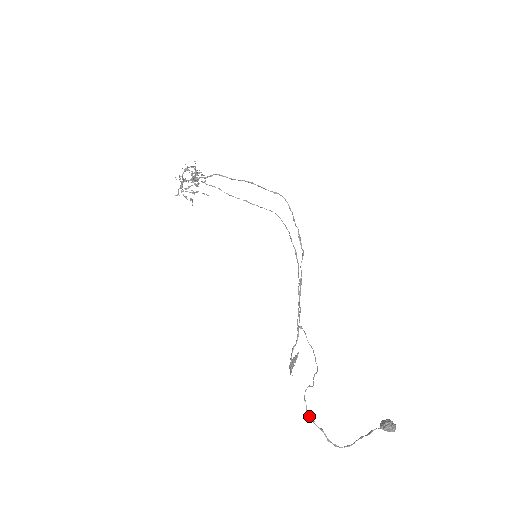
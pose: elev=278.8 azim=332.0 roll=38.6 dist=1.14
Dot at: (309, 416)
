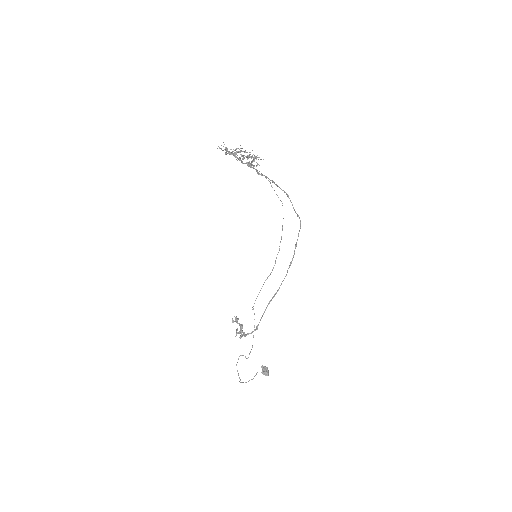
Dot at: (237, 370)
